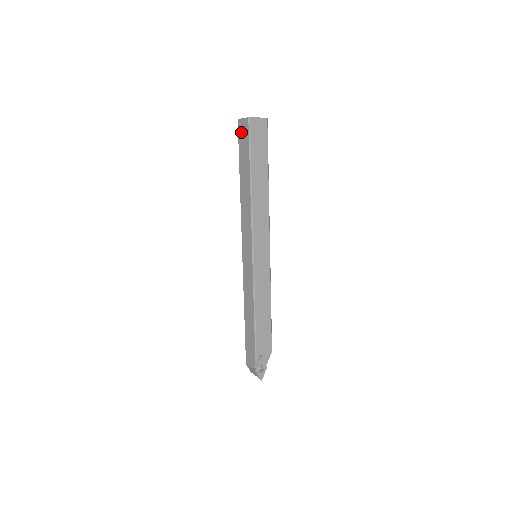
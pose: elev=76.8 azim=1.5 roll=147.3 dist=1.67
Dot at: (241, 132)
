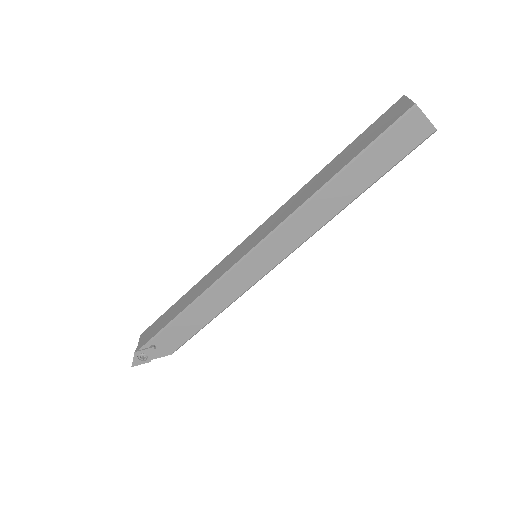
Dot at: (390, 113)
